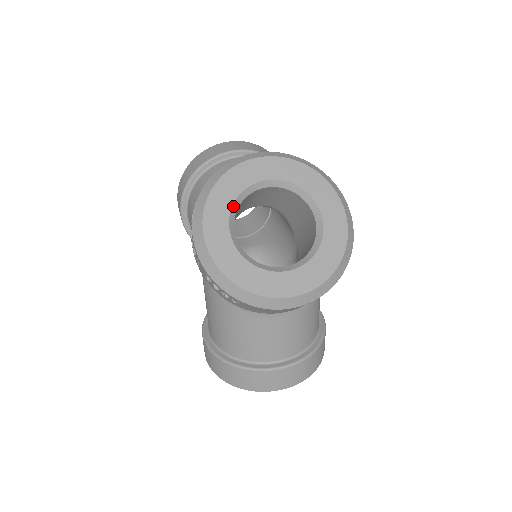
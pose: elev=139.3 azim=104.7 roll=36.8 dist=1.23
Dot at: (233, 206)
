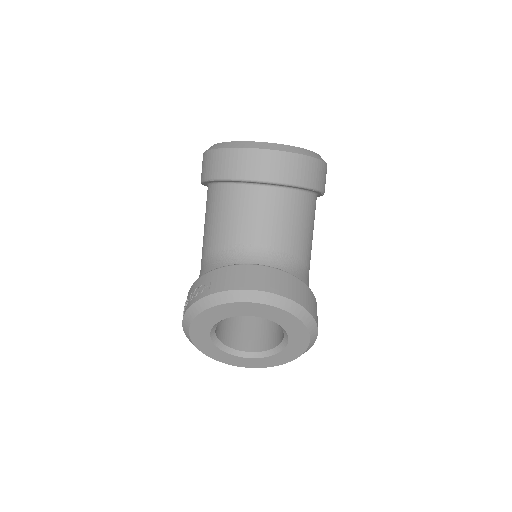
Dot at: (217, 323)
